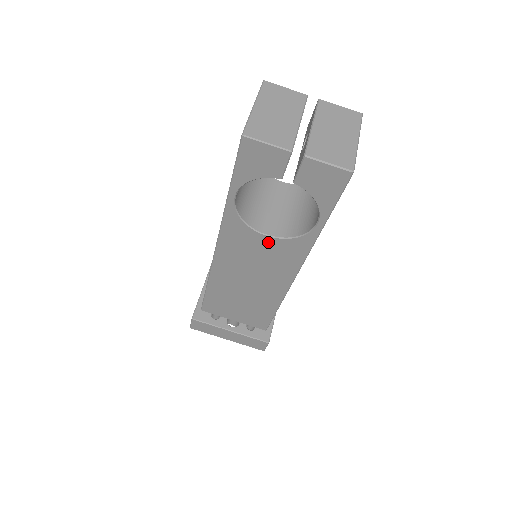
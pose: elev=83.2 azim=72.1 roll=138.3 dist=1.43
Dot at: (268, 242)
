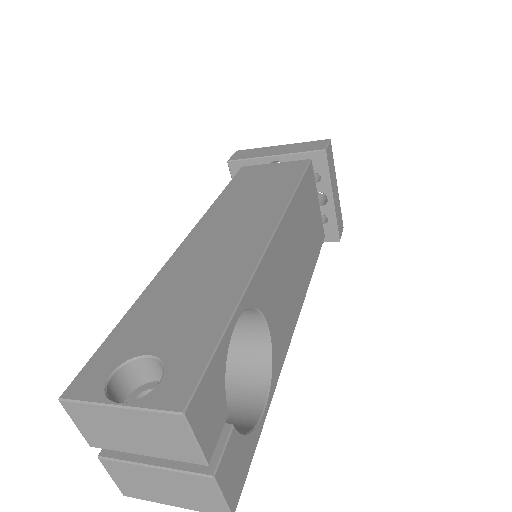
Dot at: occluded
